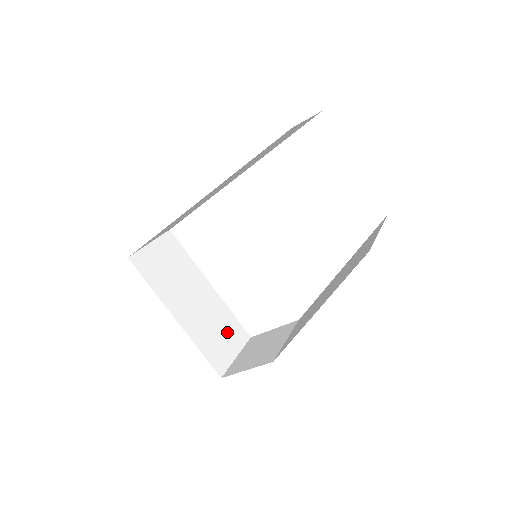
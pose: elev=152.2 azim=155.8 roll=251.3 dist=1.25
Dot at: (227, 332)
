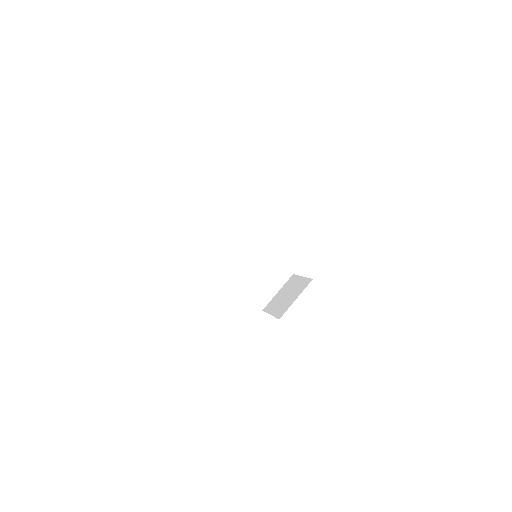
Dot at: (270, 275)
